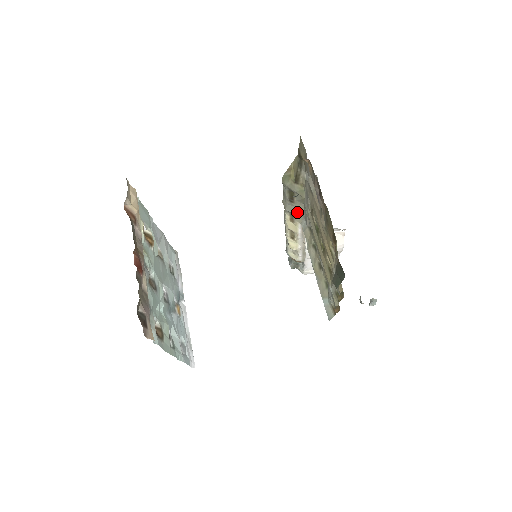
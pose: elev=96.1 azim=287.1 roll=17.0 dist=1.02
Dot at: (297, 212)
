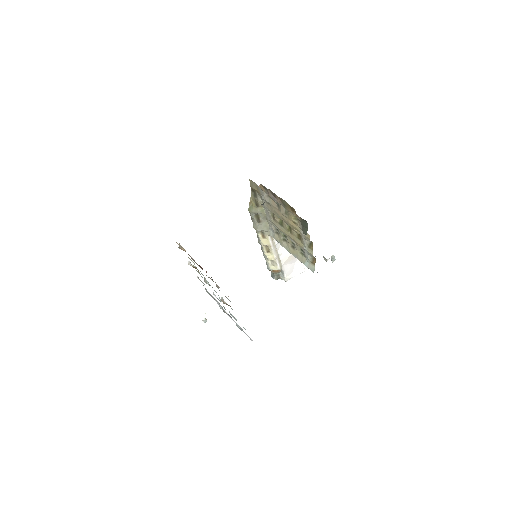
Dot at: (265, 228)
